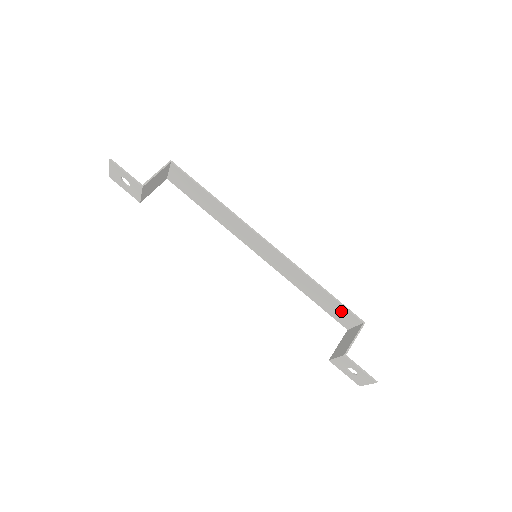
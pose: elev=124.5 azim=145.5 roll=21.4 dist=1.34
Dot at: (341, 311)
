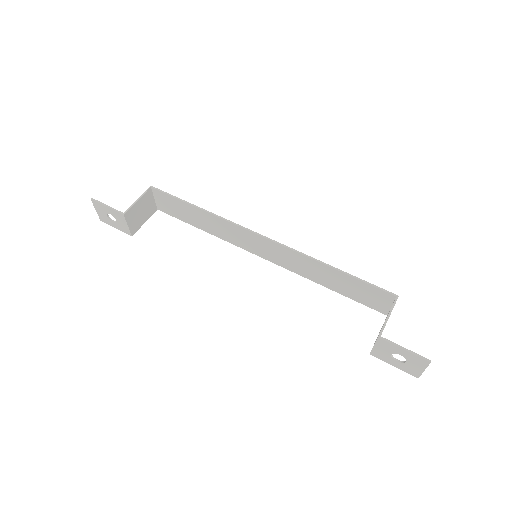
Dot at: (367, 291)
